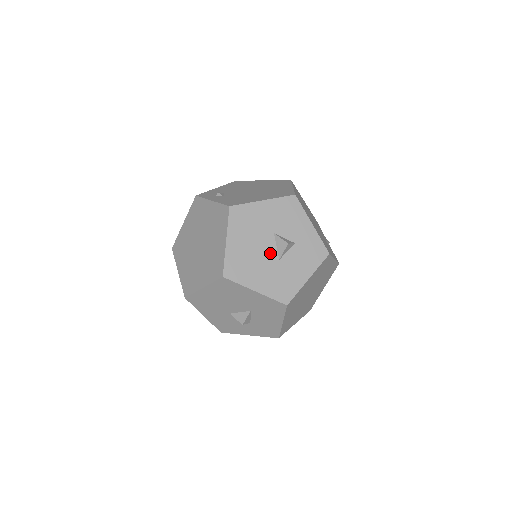
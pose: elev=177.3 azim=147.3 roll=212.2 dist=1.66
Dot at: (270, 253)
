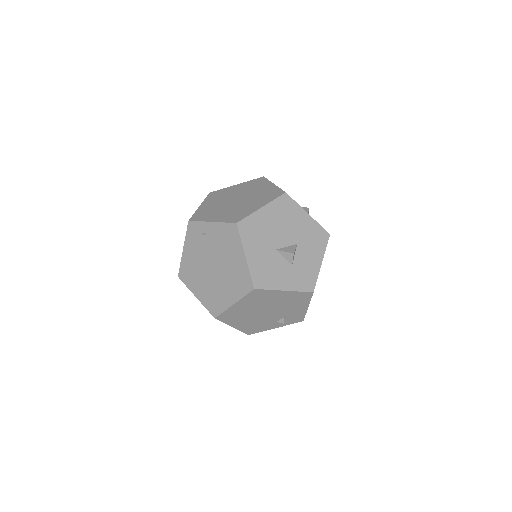
Dot at: occluded
